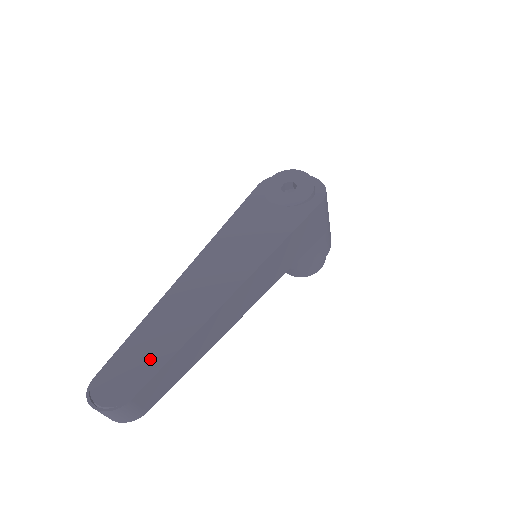
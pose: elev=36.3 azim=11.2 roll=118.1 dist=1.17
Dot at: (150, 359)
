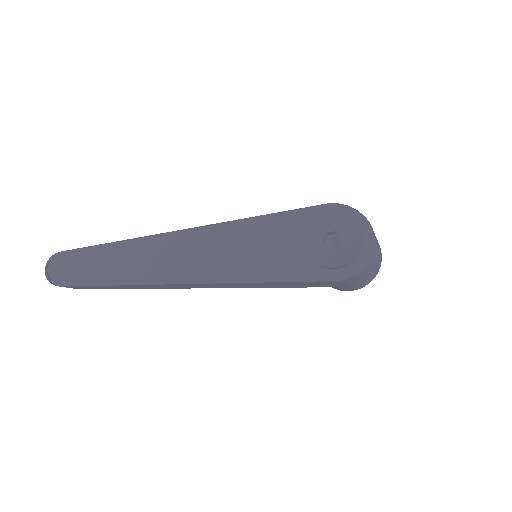
Dot at: (91, 273)
